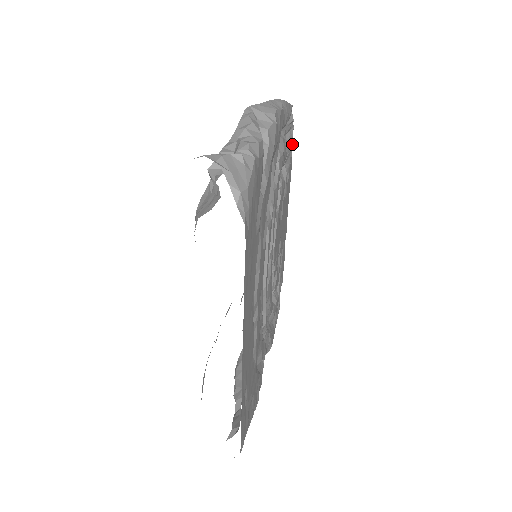
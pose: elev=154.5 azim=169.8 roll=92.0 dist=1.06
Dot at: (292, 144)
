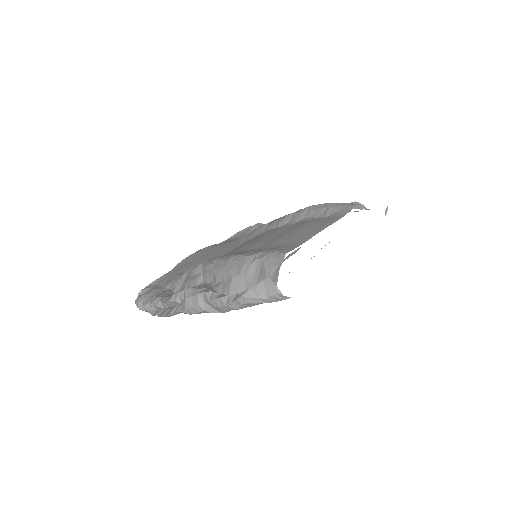
Dot at: occluded
